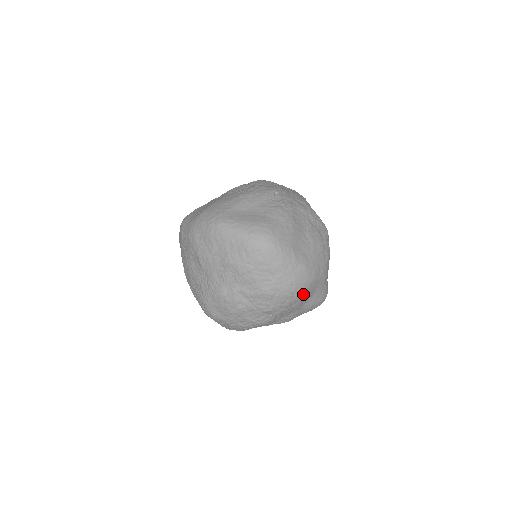
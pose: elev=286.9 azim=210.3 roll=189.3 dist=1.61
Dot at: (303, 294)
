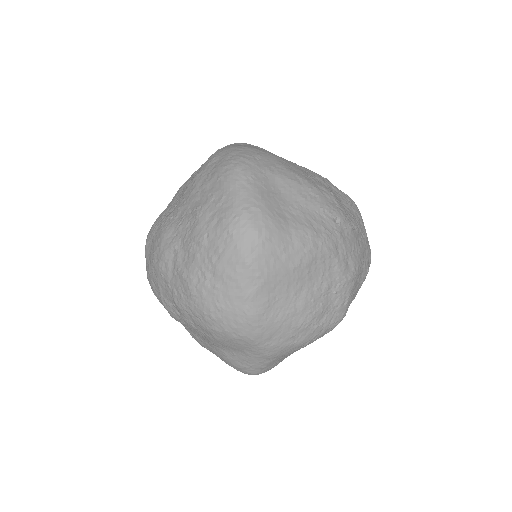
Dot at: (223, 336)
